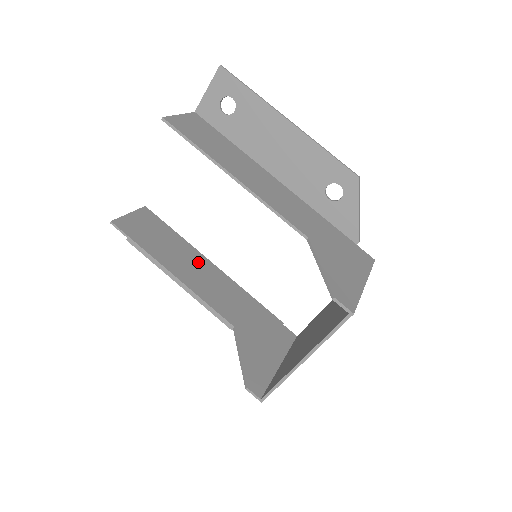
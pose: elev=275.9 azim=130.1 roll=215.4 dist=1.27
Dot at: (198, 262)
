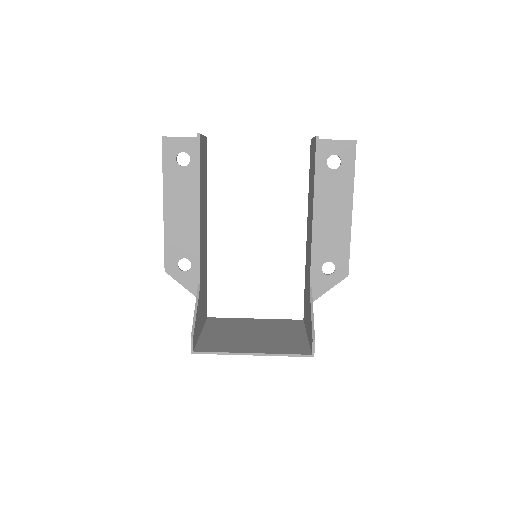
Dot at: occluded
